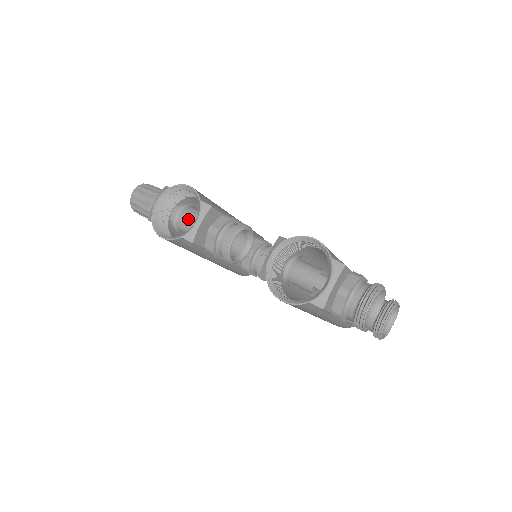
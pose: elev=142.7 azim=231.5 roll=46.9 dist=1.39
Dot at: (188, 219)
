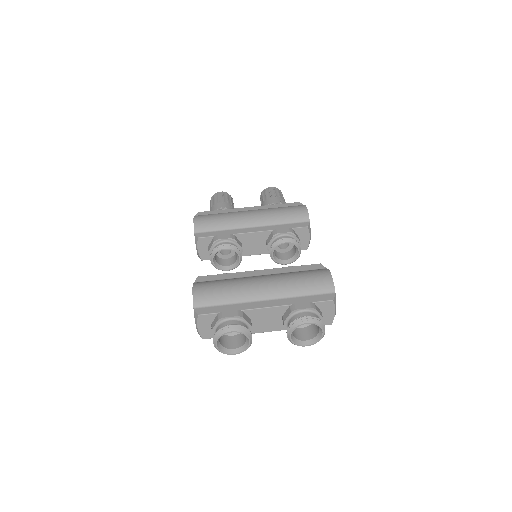
Dot at: occluded
